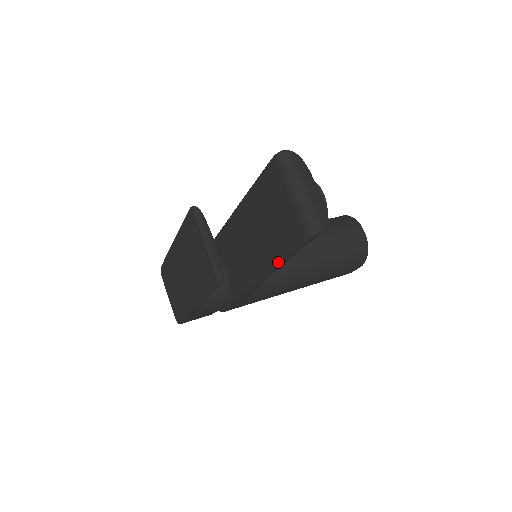
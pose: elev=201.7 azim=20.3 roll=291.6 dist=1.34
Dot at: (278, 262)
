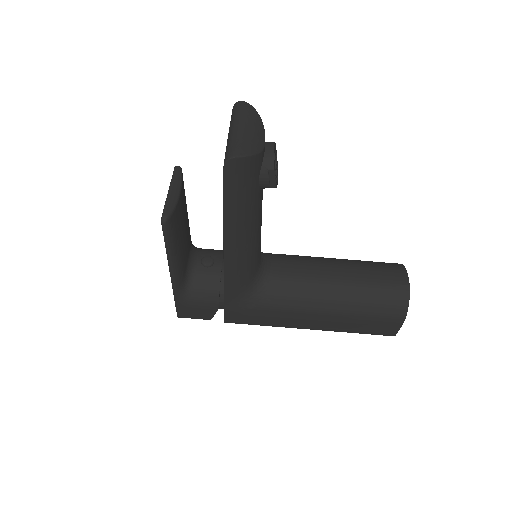
Dot at: (223, 215)
